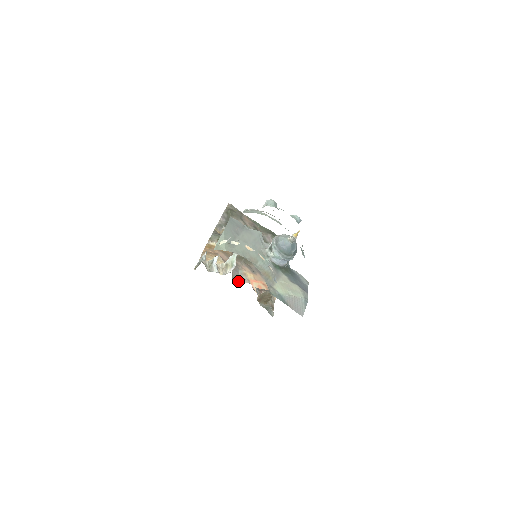
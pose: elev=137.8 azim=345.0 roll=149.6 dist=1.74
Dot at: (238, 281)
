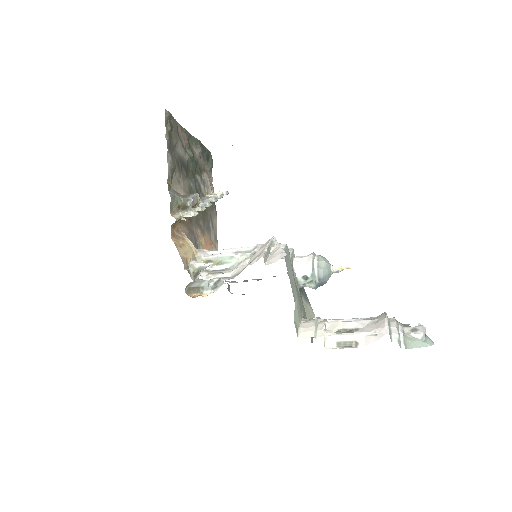
Dot at: occluded
